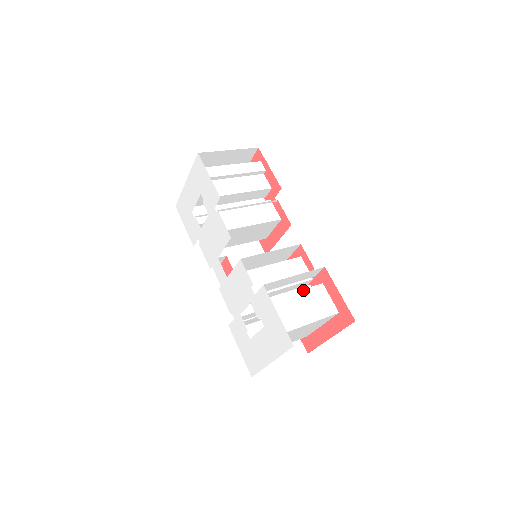
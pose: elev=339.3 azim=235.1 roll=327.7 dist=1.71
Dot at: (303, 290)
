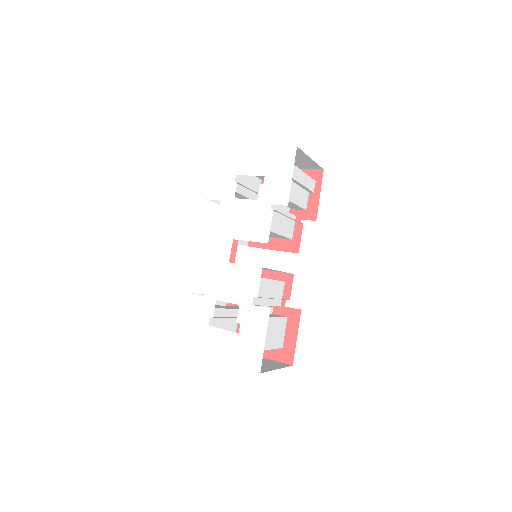
Dot at: (277, 318)
